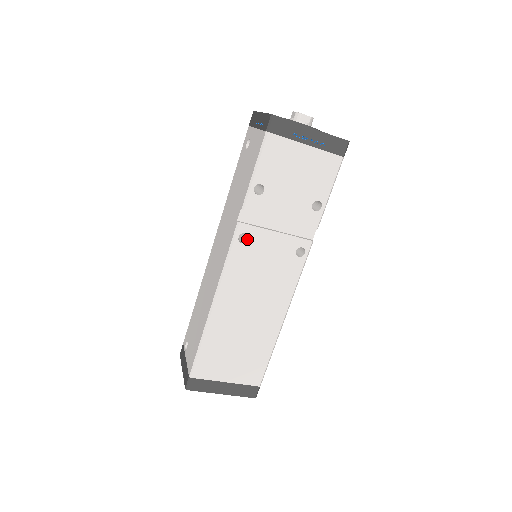
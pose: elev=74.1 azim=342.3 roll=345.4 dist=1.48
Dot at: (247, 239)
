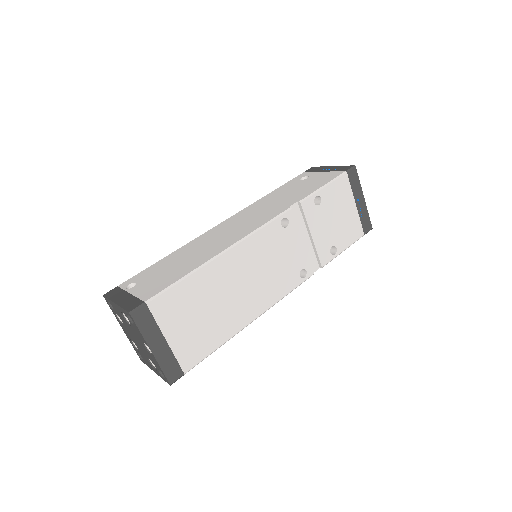
Dot at: (284, 227)
